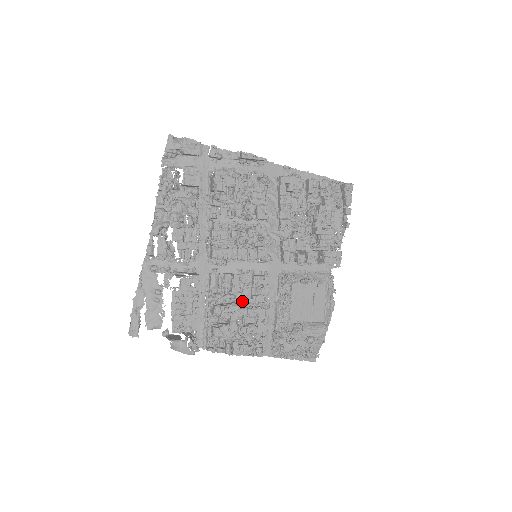
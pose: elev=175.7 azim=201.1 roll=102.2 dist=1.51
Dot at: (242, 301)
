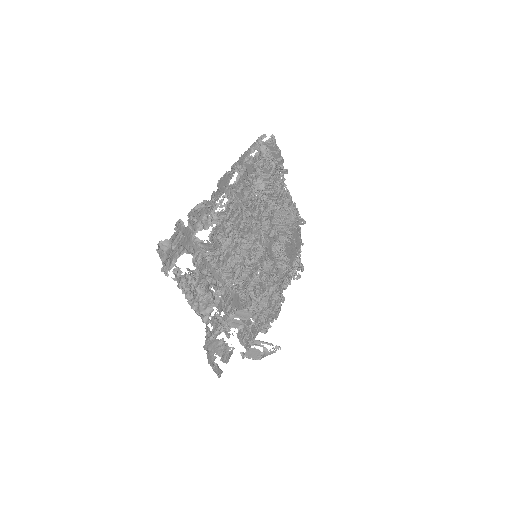
Dot at: (265, 290)
